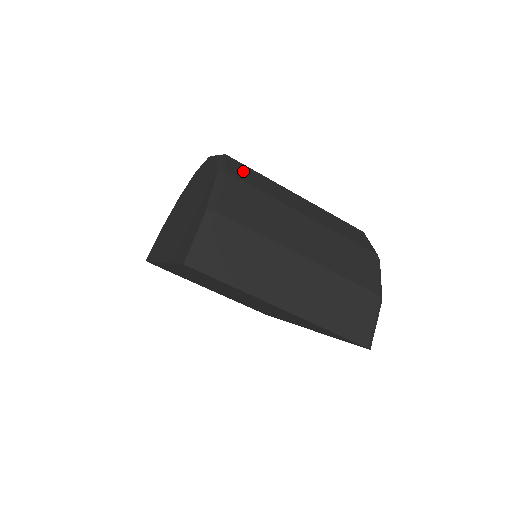
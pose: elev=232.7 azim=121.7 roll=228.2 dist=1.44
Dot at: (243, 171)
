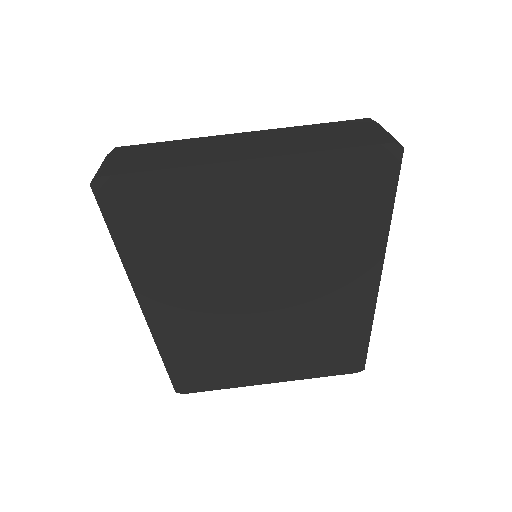
Dot at: occluded
